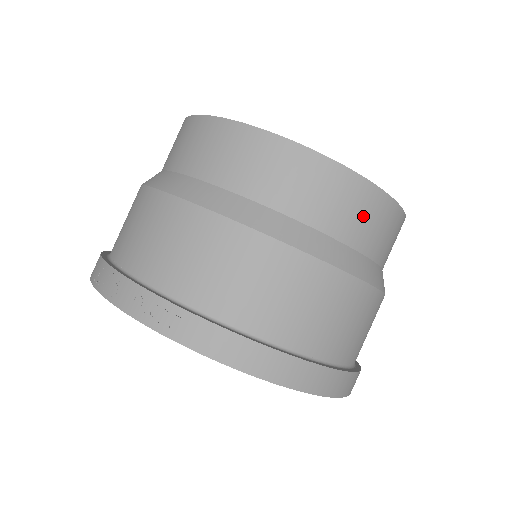
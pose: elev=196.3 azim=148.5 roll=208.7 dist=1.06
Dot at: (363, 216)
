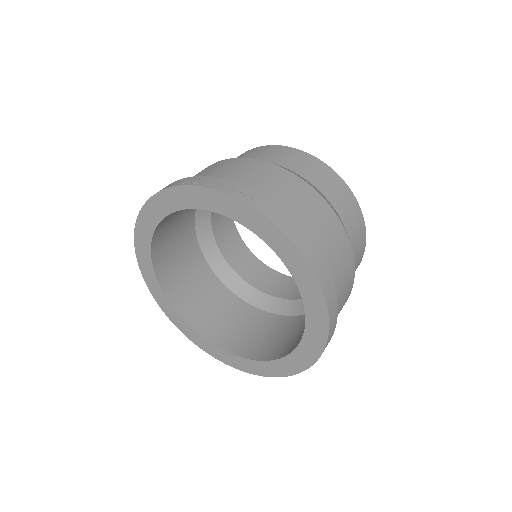
Dot at: (357, 231)
